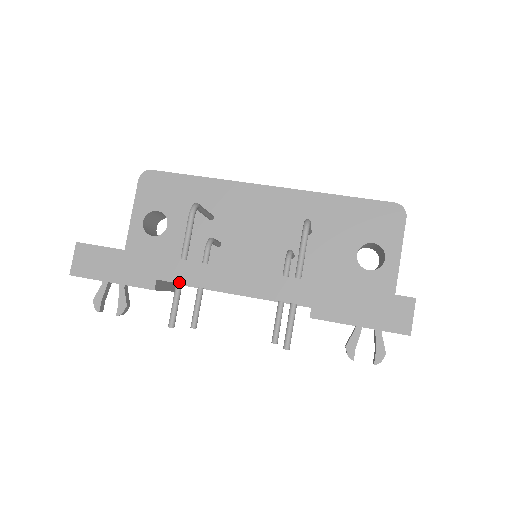
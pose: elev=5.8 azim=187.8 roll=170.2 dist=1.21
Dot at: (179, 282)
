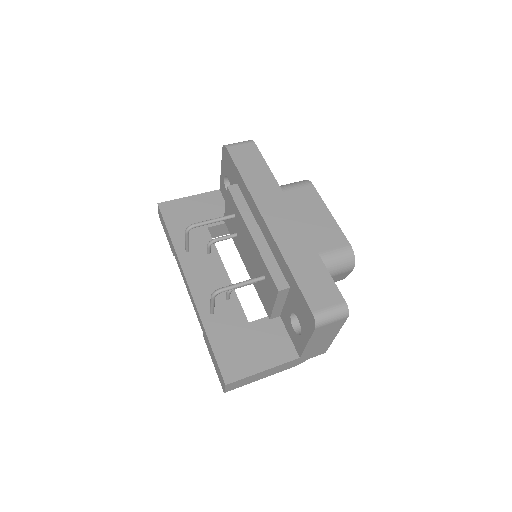
Dot at: occluded
